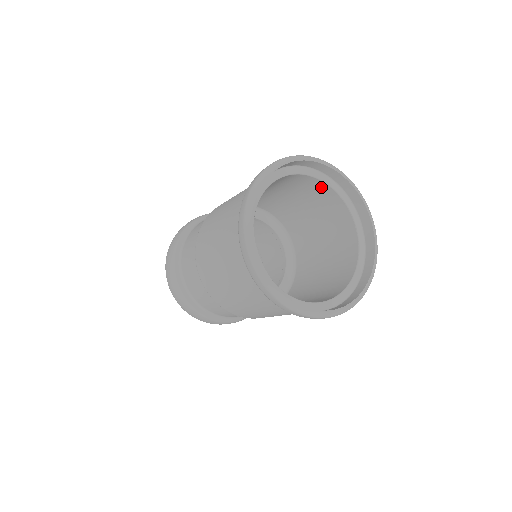
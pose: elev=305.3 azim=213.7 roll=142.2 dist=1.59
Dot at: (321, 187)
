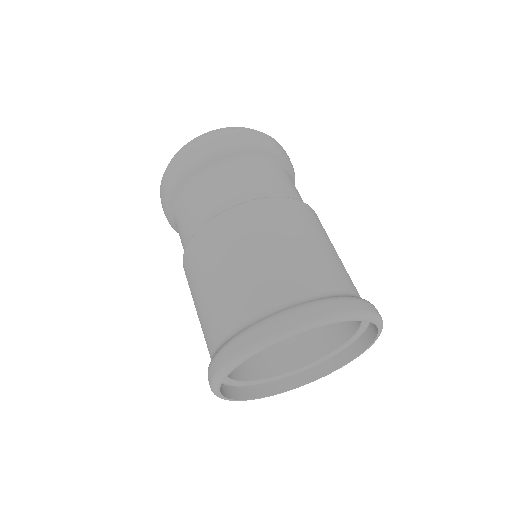
Dot at: occluded
